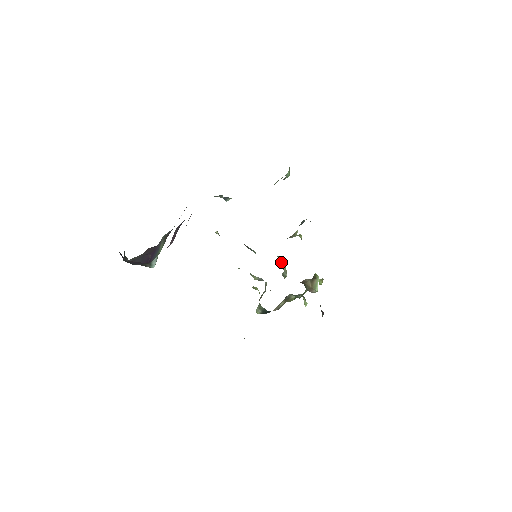
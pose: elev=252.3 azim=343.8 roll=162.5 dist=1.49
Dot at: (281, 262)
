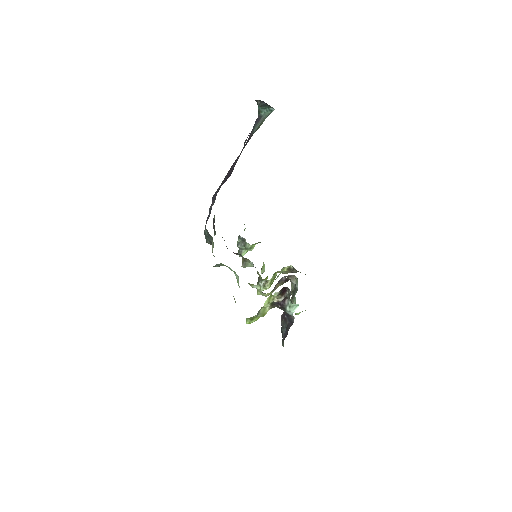
Dot at: occluded
